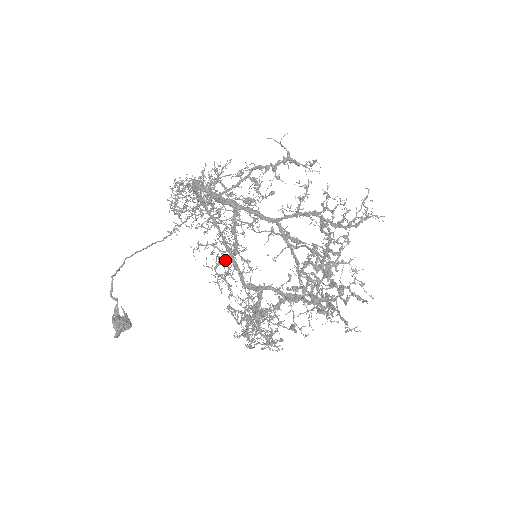
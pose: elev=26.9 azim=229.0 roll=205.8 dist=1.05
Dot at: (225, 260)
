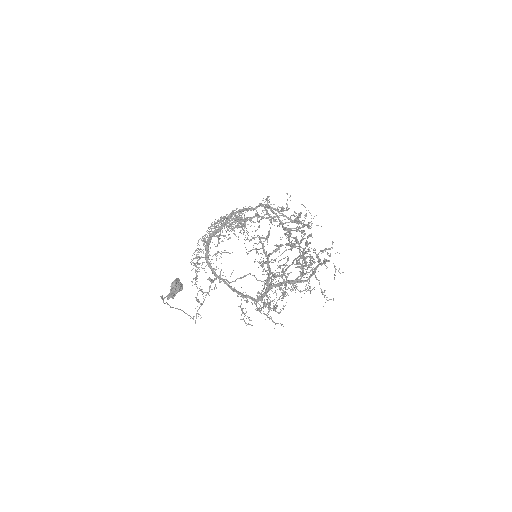
Dot at: (235, 219)
